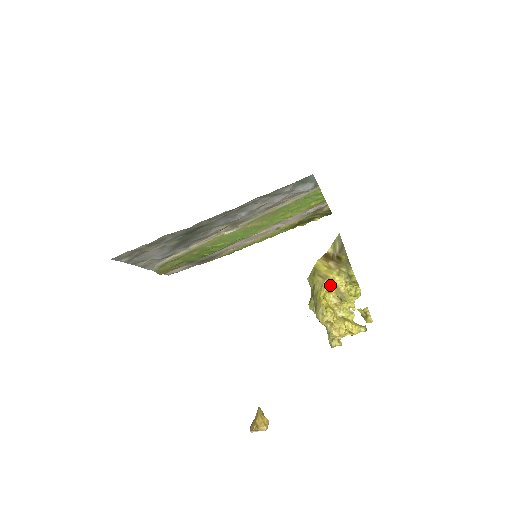
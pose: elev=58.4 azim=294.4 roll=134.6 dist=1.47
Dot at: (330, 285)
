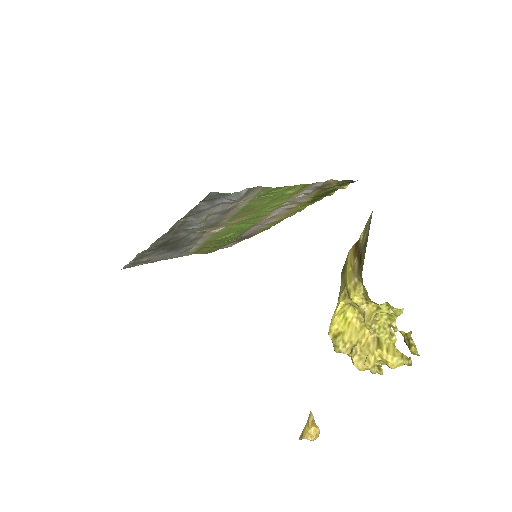
Dot at: (348, 299)
